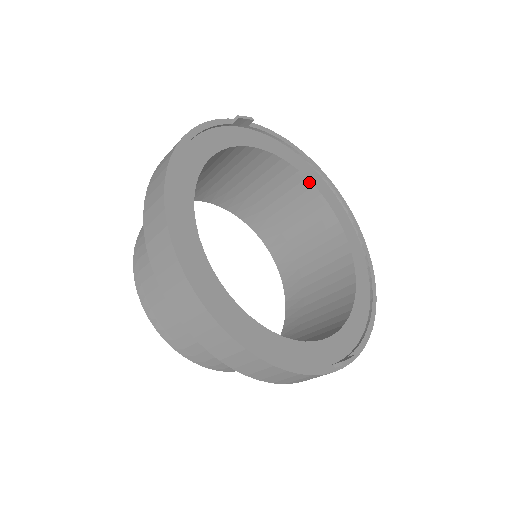
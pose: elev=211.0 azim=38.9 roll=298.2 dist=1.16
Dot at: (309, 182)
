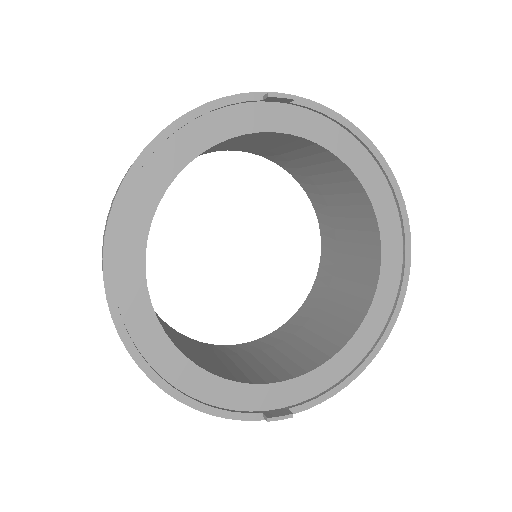
Dot at: (361, 186)
